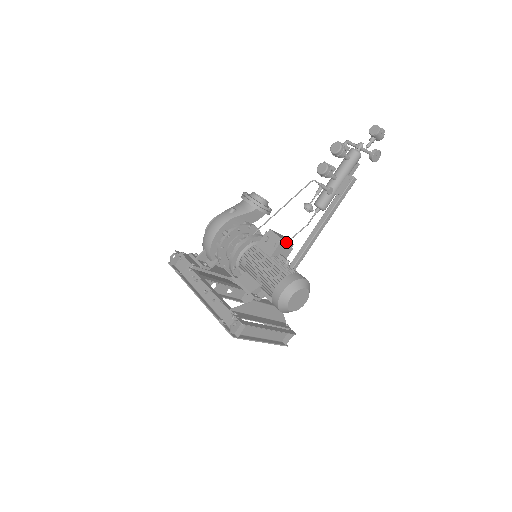
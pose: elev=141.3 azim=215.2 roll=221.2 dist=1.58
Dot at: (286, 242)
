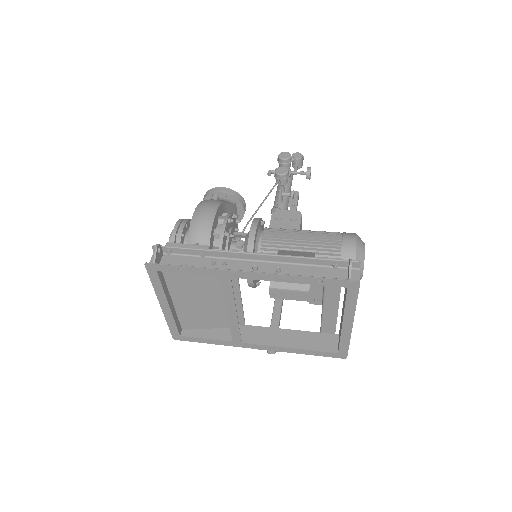
Dot at: occluded
